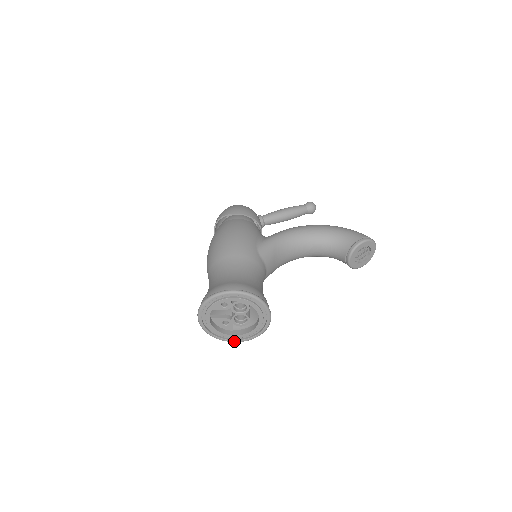
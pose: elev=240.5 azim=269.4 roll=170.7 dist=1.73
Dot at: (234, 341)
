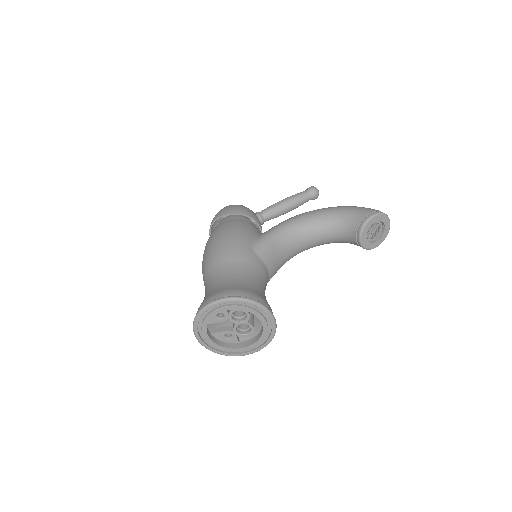
Dot at: (242, 354)
